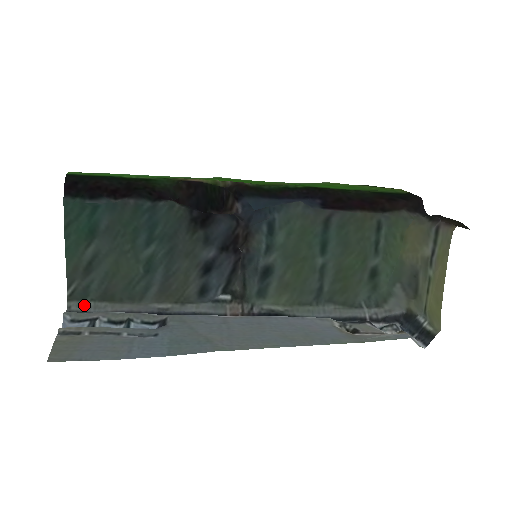
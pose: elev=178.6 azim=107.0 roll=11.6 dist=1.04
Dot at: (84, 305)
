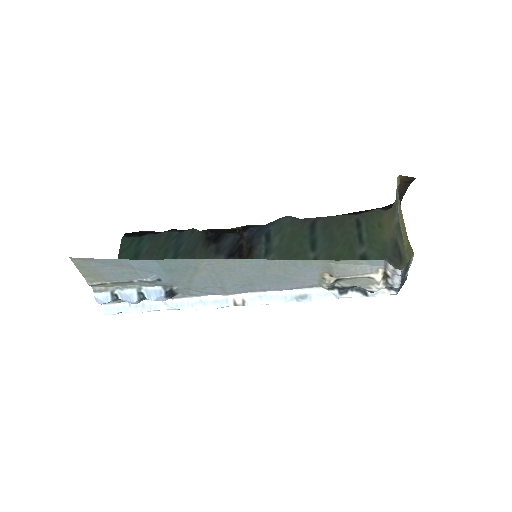
Dot at: occluded
